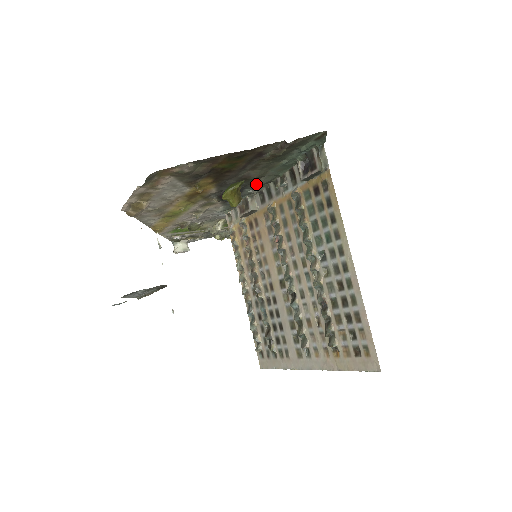
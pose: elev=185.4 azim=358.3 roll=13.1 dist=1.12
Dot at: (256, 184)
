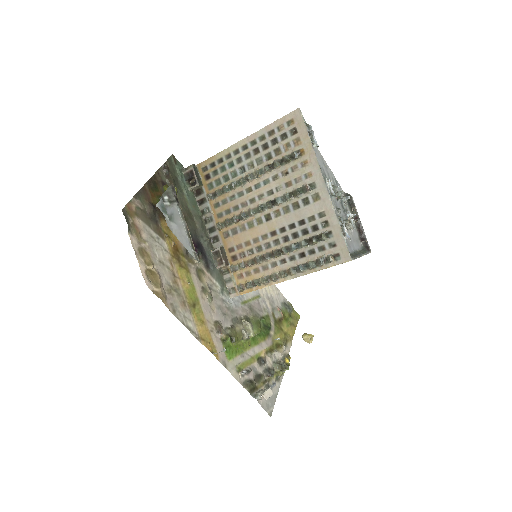
Dot at: (199, 230)
